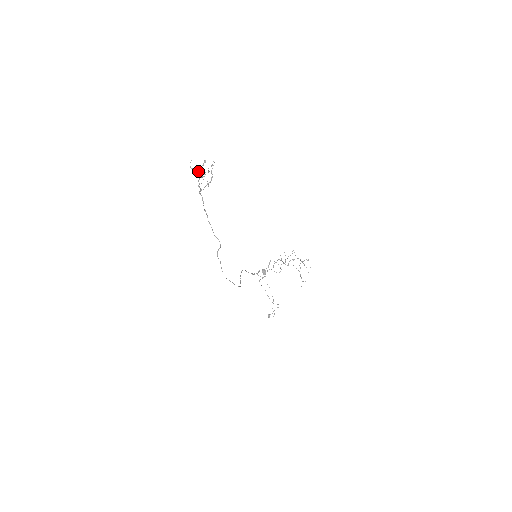
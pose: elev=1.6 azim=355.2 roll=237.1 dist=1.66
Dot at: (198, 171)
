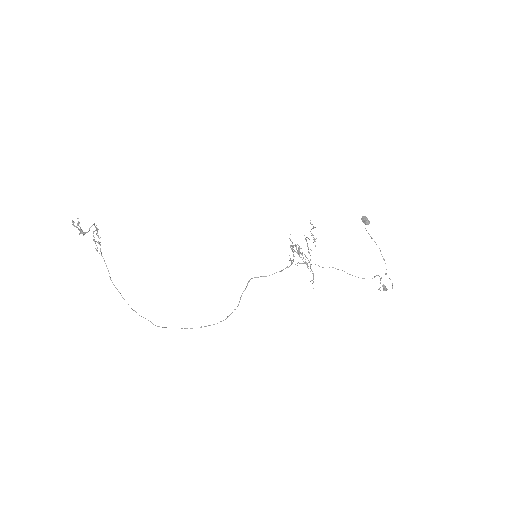
Dot at: (94, 224)
